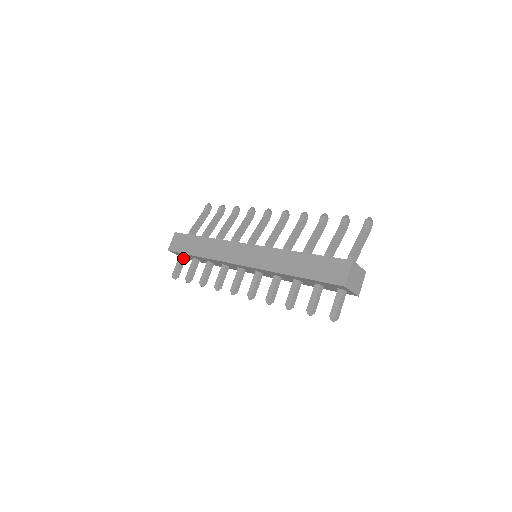
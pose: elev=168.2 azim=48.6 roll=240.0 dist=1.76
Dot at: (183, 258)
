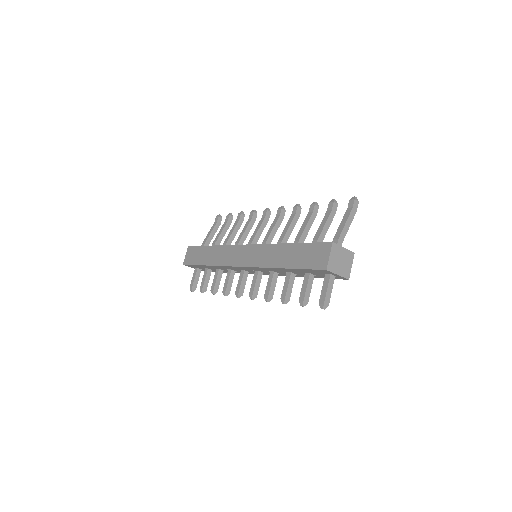
Dot at: (198, 270)
